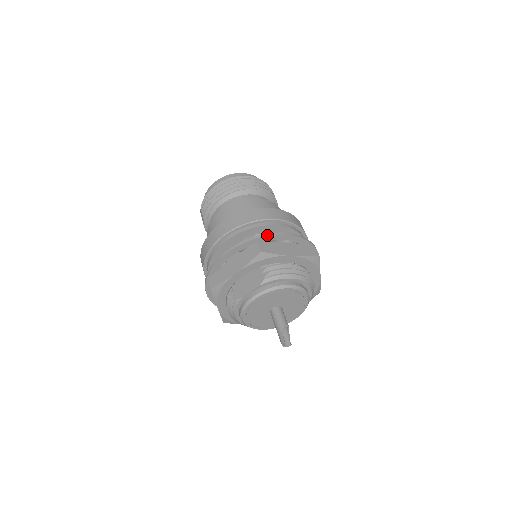
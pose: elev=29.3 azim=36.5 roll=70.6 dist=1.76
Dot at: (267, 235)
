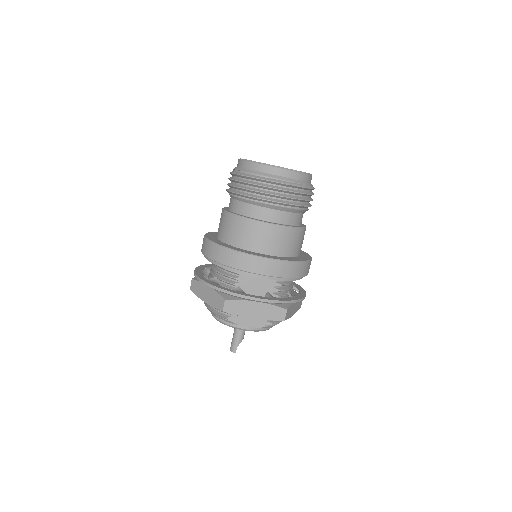
Dot at: occluded
